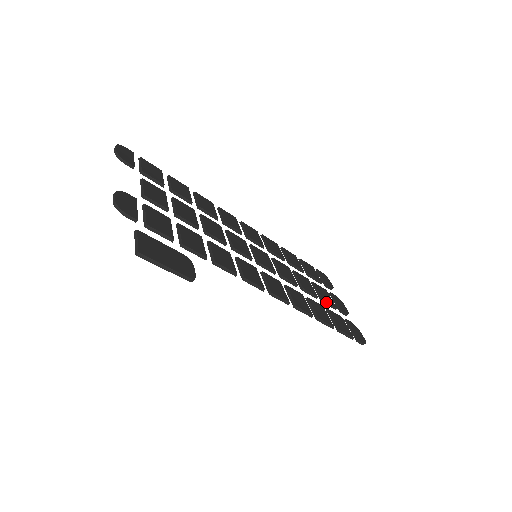
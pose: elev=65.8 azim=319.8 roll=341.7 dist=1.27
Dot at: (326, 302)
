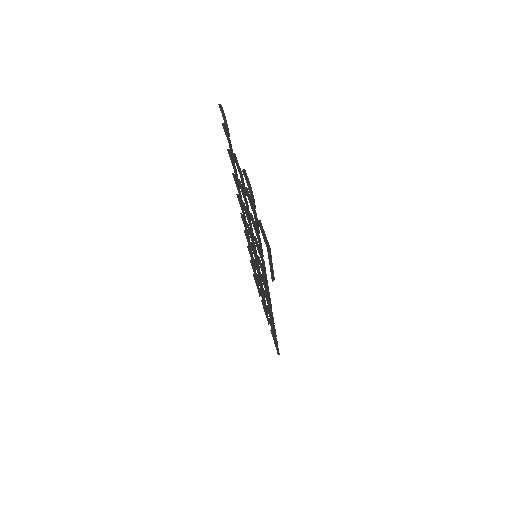
Dot at: occluded
